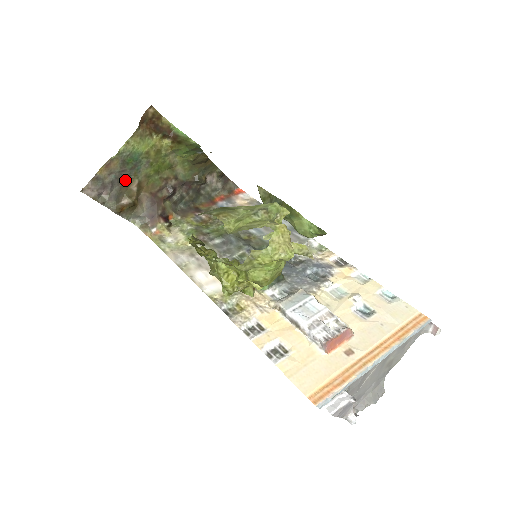
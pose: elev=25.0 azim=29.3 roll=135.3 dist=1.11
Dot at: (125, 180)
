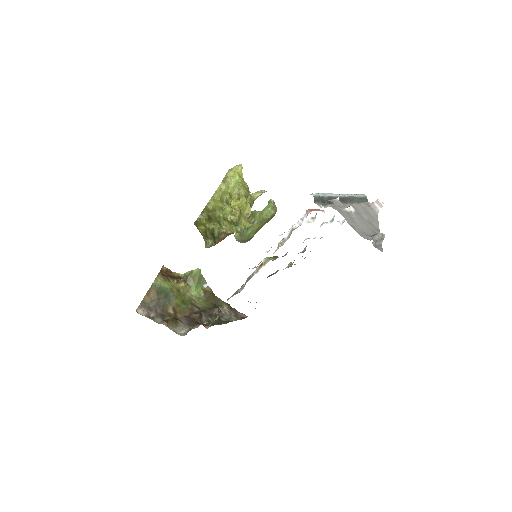
Dot at: (163, 306)
